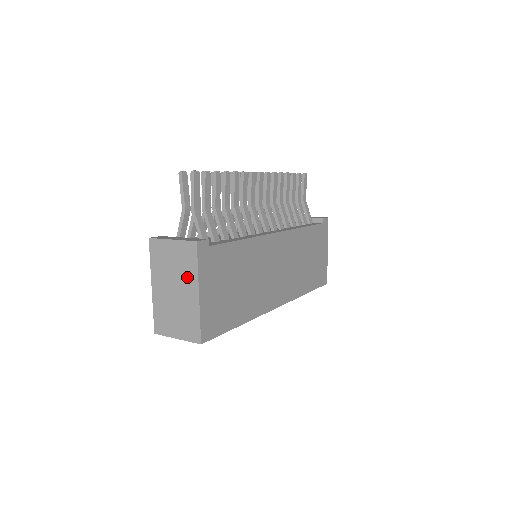
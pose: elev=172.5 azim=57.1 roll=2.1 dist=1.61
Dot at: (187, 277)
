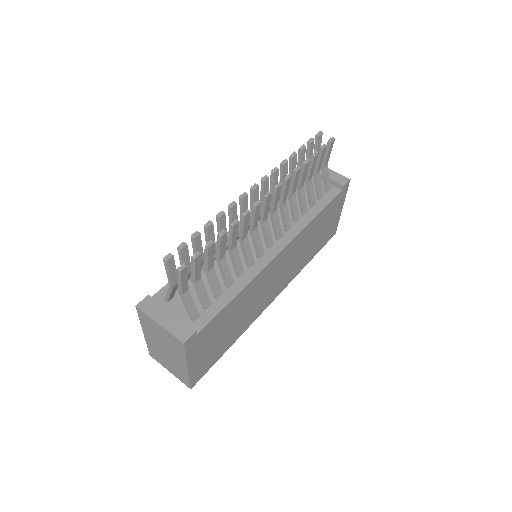
Dot at: (176, 353)
